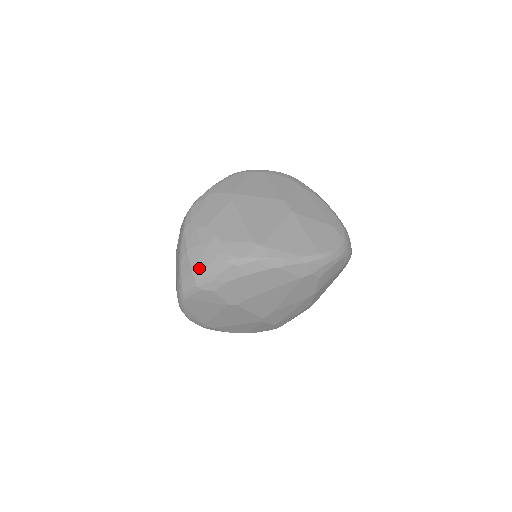
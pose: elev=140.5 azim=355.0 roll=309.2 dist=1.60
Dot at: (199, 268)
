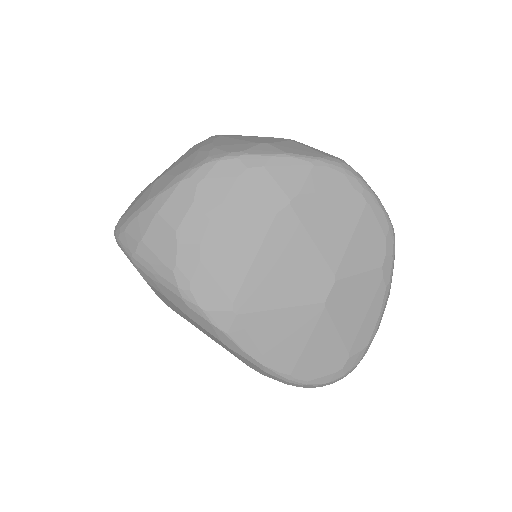
Dot at: (148, 251)
